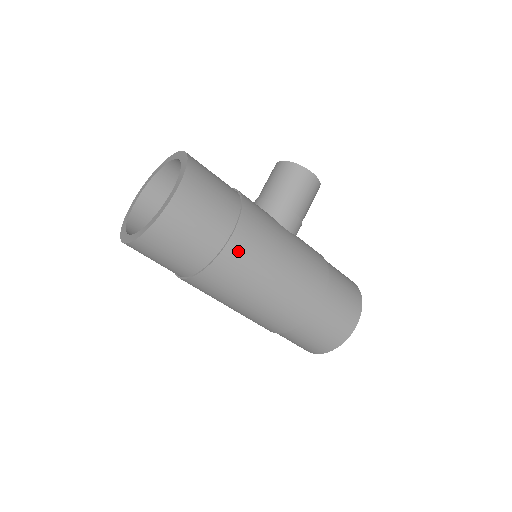
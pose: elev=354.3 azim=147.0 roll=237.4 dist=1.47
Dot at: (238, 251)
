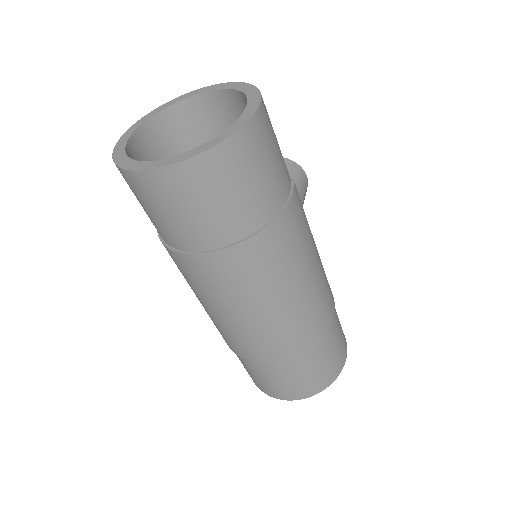
Dot at: (294, 217)
